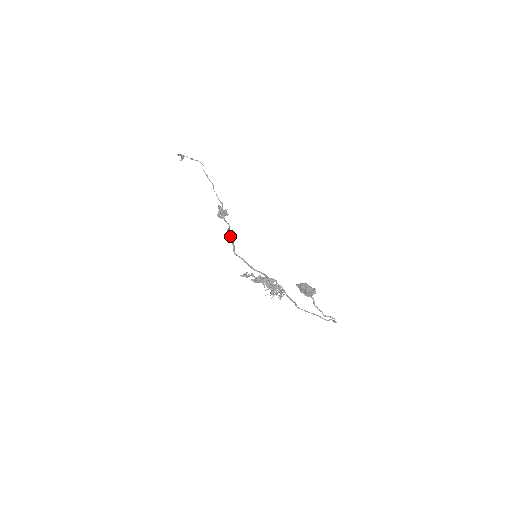
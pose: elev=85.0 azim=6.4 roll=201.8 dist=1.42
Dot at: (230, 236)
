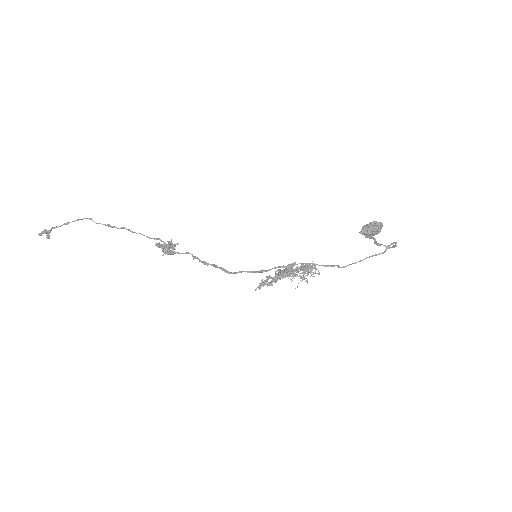
Dot at: (205, 262)
